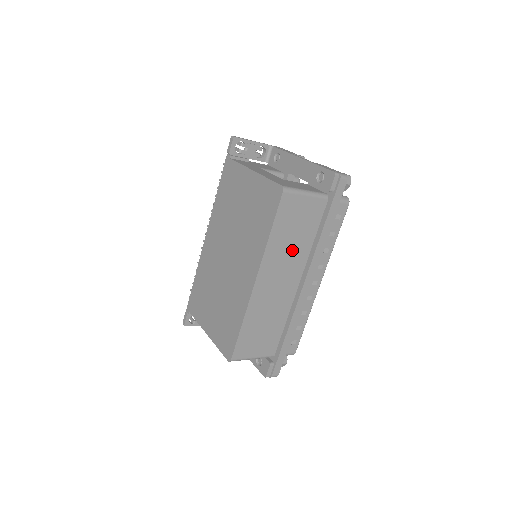
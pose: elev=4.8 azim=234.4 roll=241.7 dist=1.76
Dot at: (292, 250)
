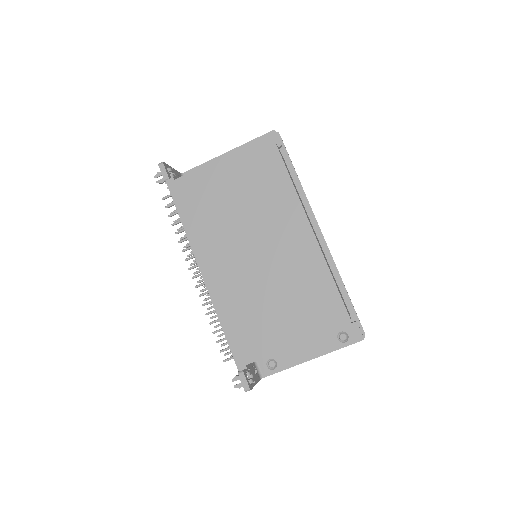
Dot at: occluded
